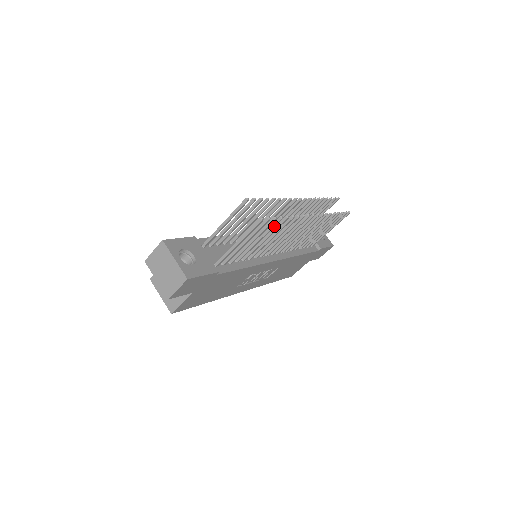
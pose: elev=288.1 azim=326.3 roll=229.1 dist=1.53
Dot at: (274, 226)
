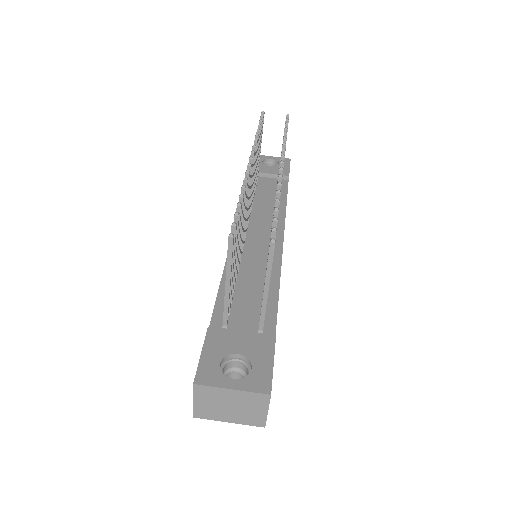
Dot at: occluded
